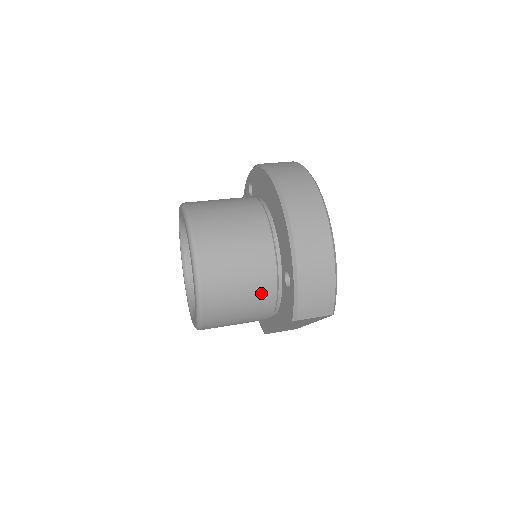
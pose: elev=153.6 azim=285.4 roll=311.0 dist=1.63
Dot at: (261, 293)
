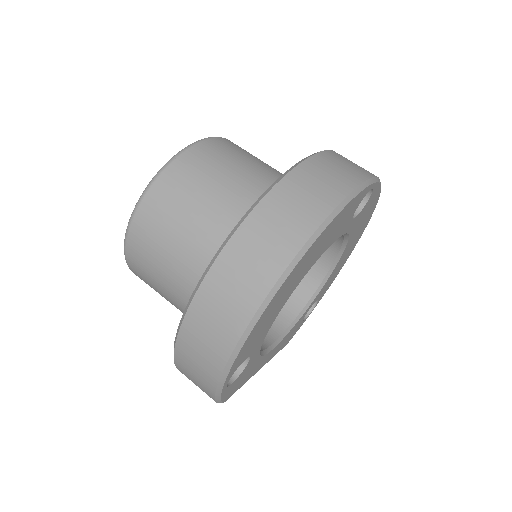
Dot at: (183, 311)
